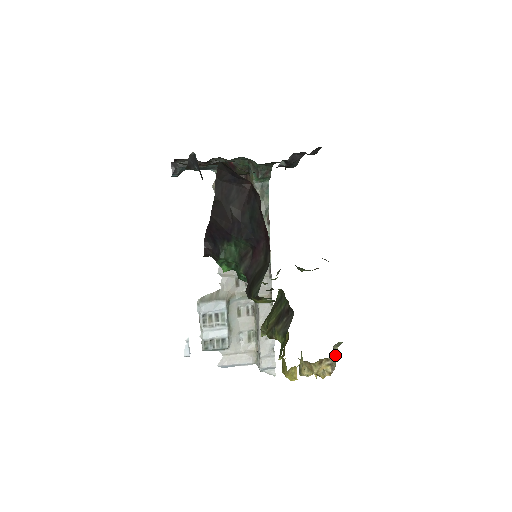
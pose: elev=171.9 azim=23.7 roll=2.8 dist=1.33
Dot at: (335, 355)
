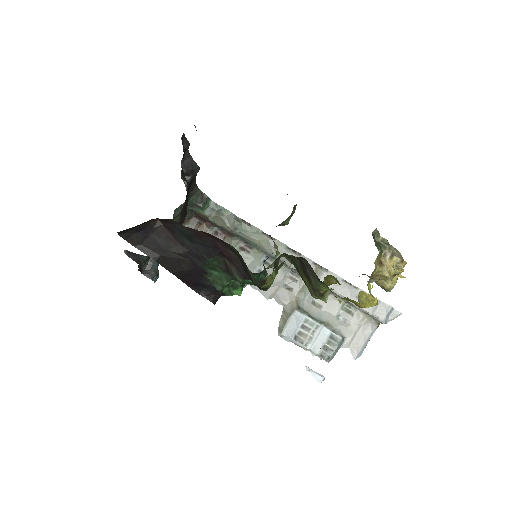
Dot at: (387, 244)
